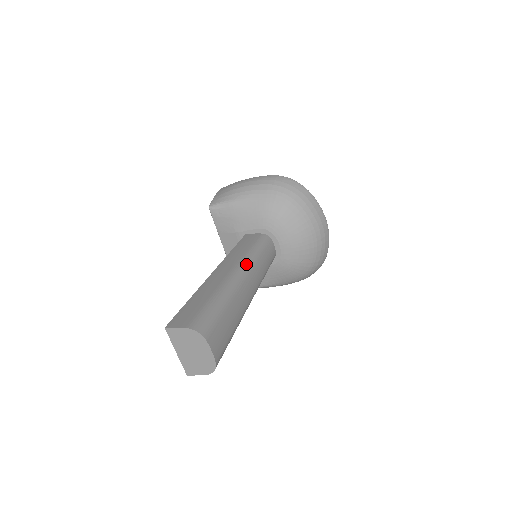
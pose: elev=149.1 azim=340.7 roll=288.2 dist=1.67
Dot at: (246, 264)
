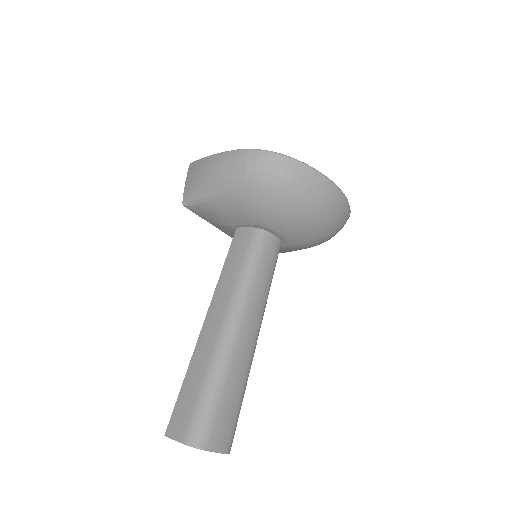
Dot at: (238, 303)
